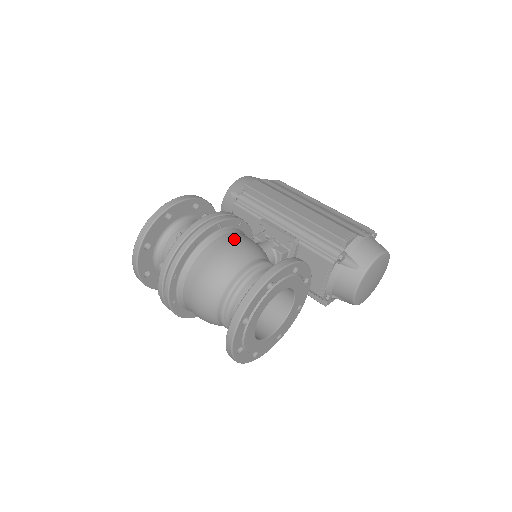
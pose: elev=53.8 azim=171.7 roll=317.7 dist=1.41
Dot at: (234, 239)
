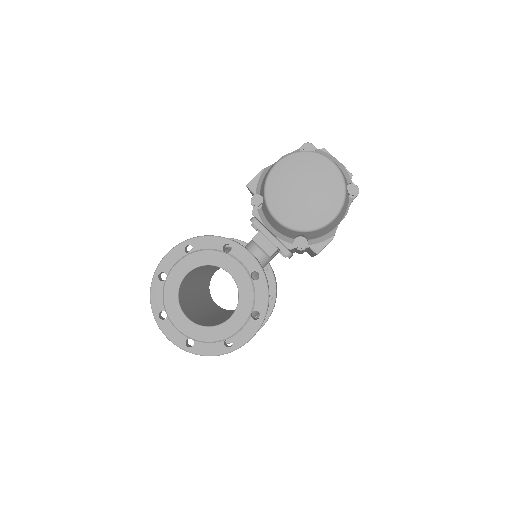
Dot at: occluded
